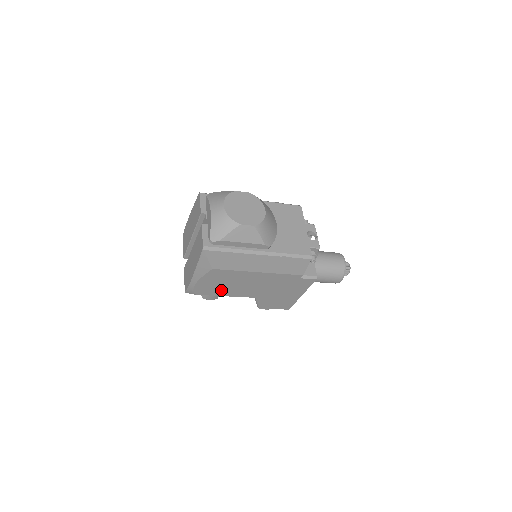
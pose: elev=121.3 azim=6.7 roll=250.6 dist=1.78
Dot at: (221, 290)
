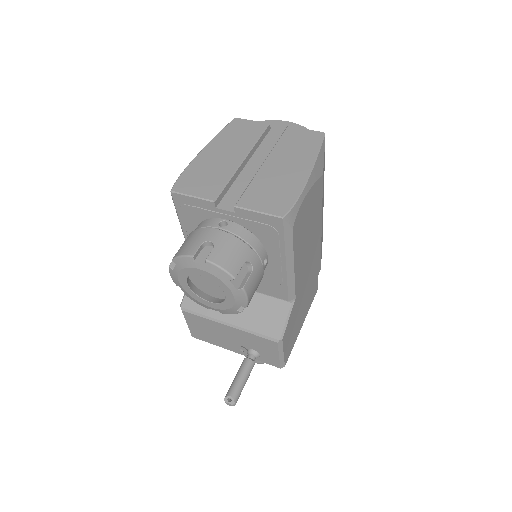
Dot at: (300, 242)
